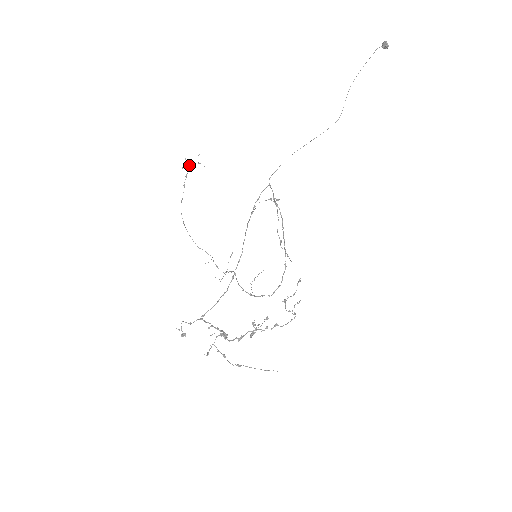
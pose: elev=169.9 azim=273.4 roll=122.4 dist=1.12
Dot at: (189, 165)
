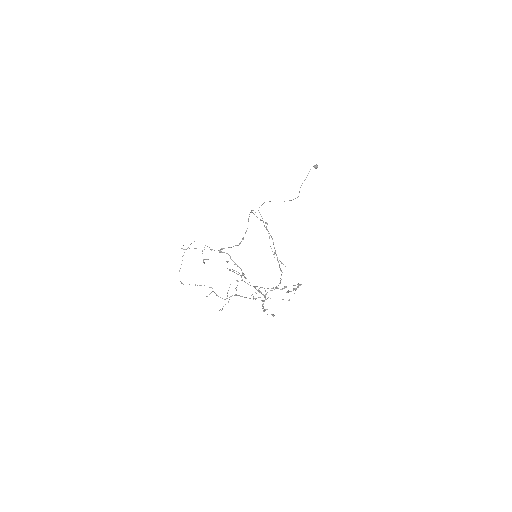
Dot at: (186, 249)
